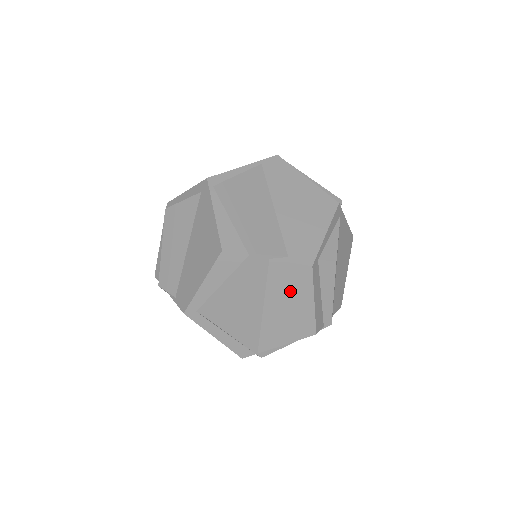
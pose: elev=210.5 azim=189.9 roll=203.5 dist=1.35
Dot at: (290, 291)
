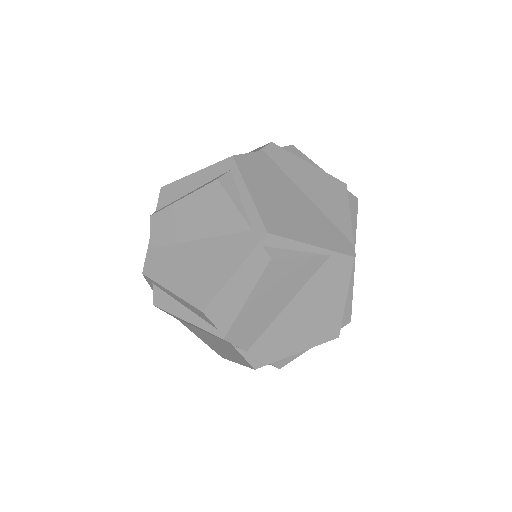
Dot at: (228, 350)
